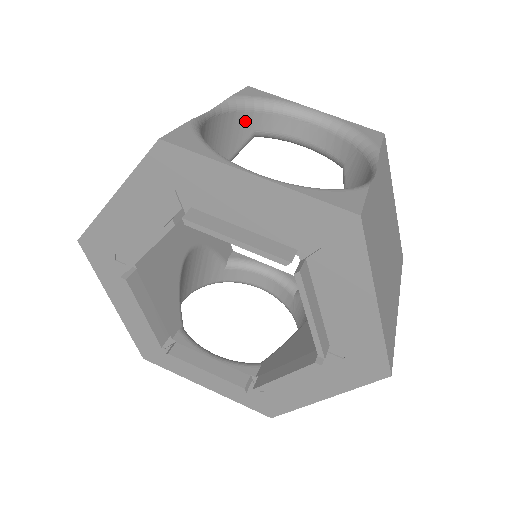
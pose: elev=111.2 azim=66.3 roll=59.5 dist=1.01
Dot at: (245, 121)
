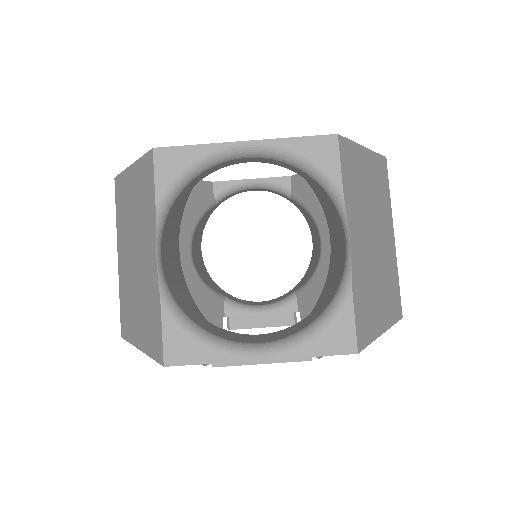
Dot at: (181, 197)
